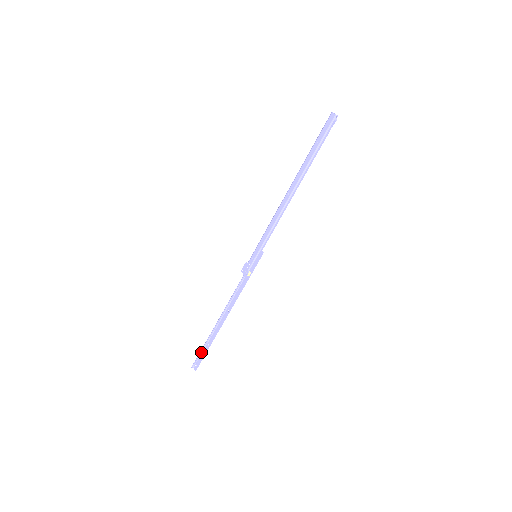
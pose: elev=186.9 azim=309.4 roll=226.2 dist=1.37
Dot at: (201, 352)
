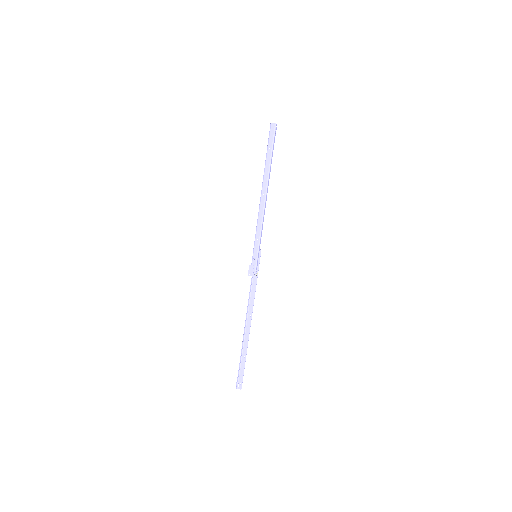
Dot at: (239, 369)
